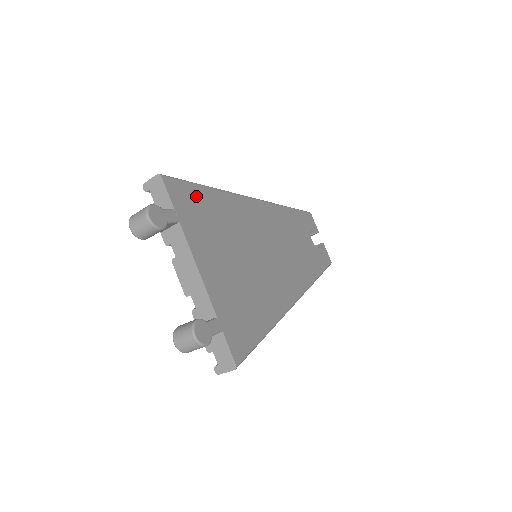
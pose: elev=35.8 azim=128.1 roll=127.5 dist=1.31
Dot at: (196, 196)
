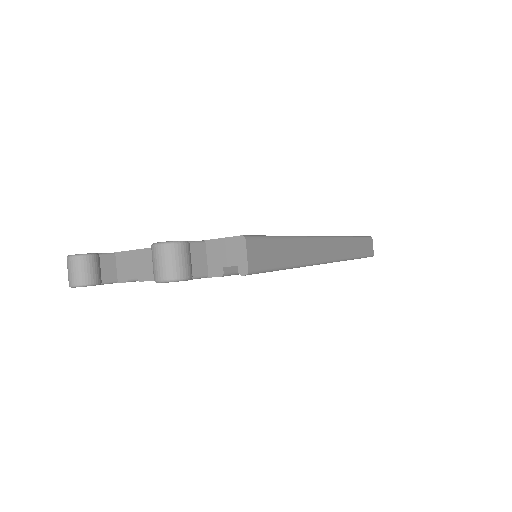
Dot at: occluded
